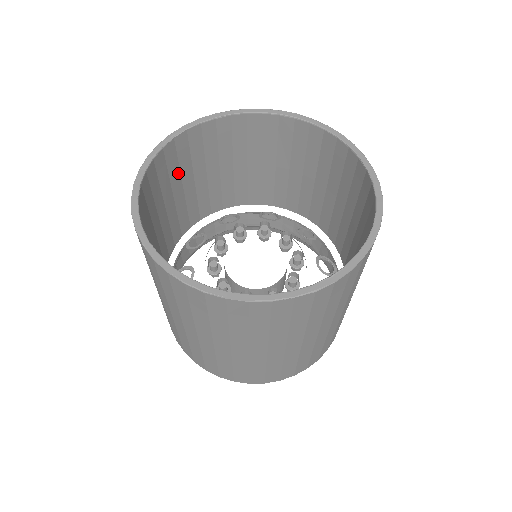
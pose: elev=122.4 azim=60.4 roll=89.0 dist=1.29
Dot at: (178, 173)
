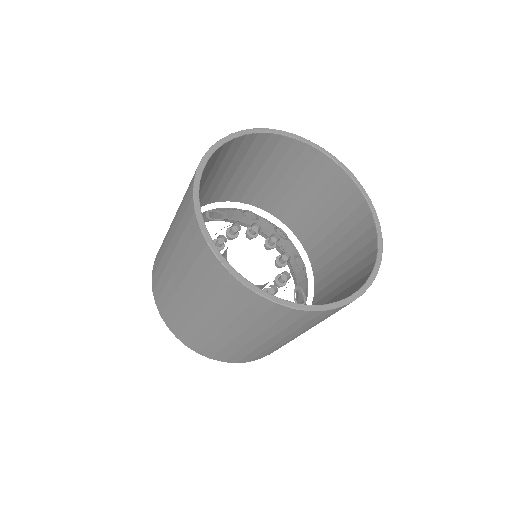
Dot at: (241, 158)
